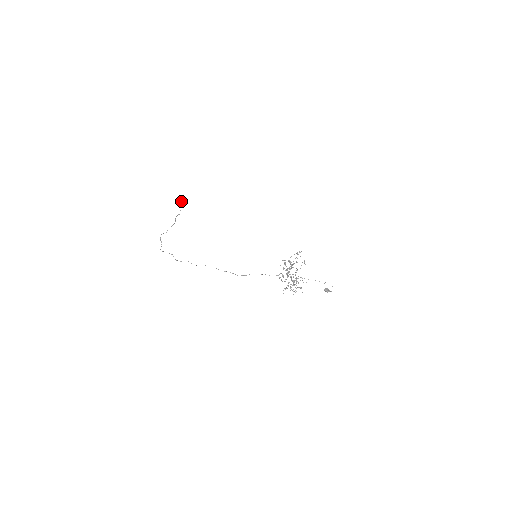
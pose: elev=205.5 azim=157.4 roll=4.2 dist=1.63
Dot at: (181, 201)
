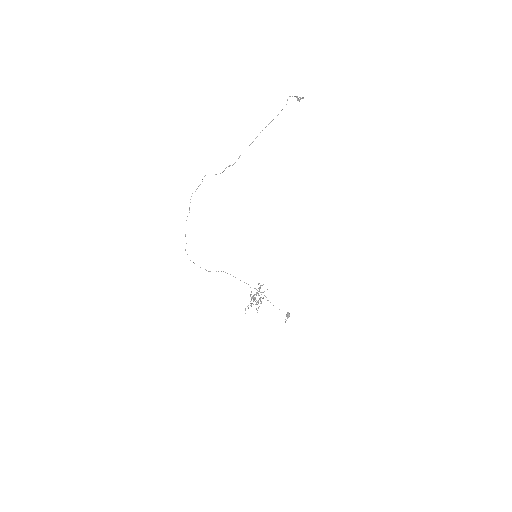
Dot at: (296, 96)
